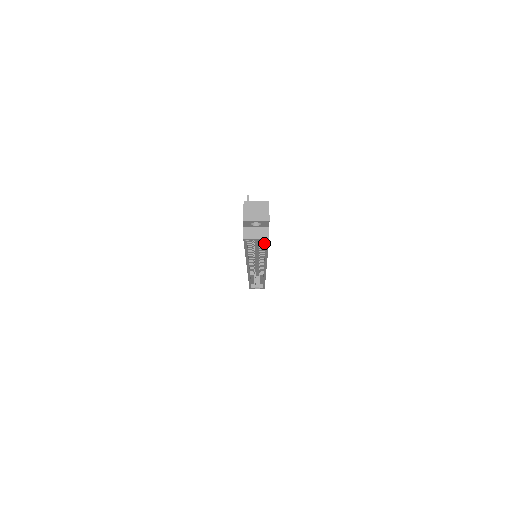
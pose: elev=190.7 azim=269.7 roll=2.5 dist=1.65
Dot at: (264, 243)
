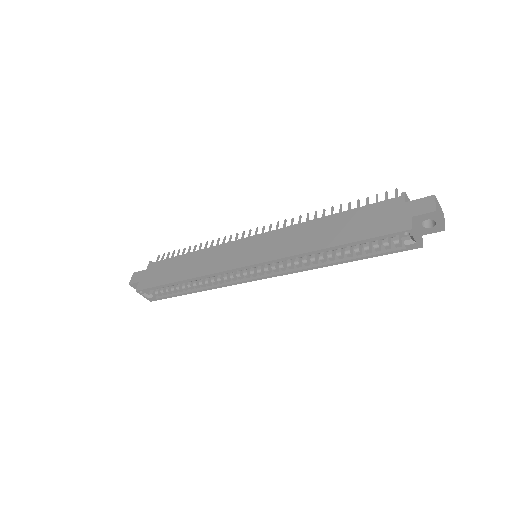
Dot at: (386, 248)
